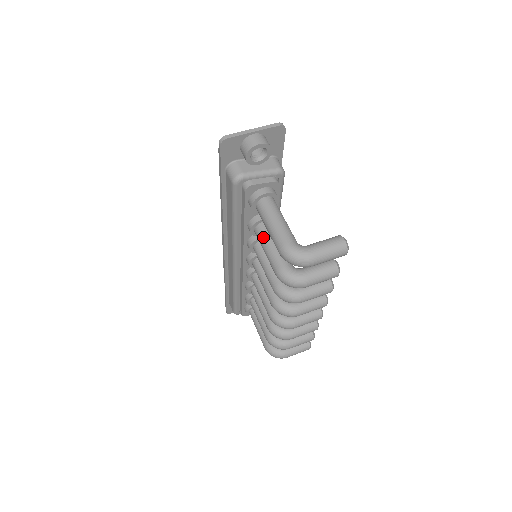
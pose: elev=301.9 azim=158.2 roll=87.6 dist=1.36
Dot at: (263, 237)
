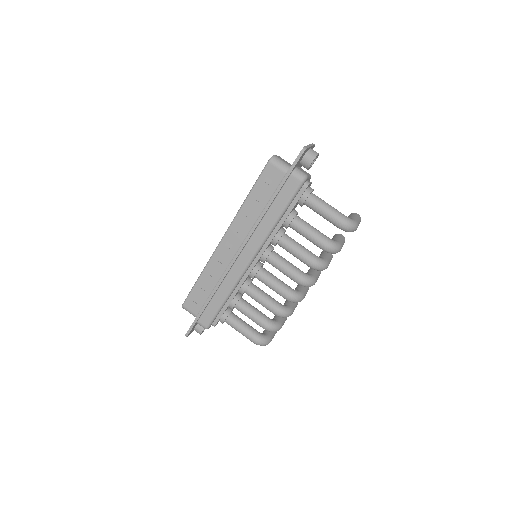
Dot at: (304, 224)
